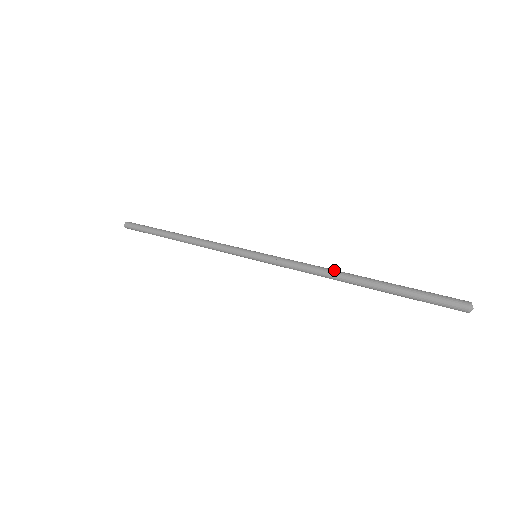
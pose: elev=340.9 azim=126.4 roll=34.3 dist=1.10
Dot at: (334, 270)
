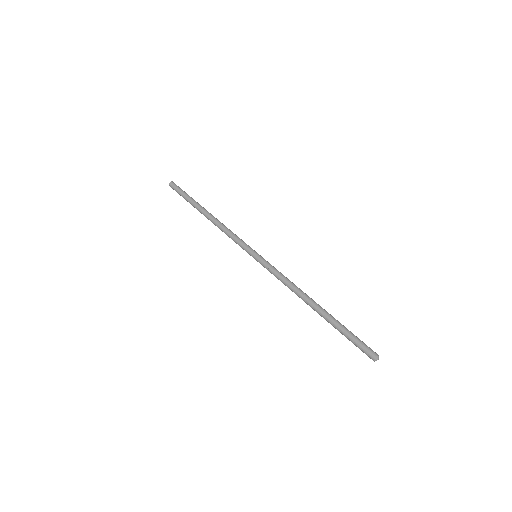
Dot at: (301, 295)
